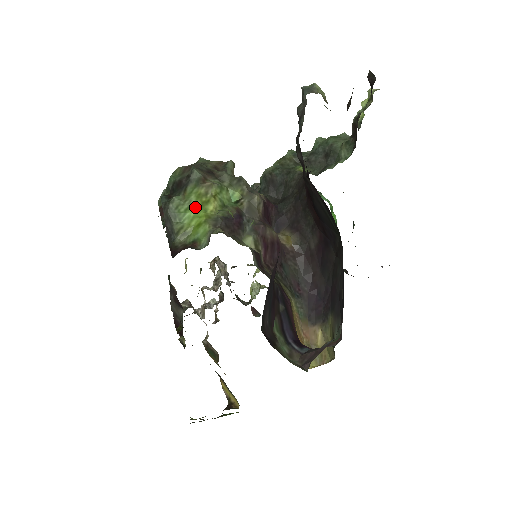
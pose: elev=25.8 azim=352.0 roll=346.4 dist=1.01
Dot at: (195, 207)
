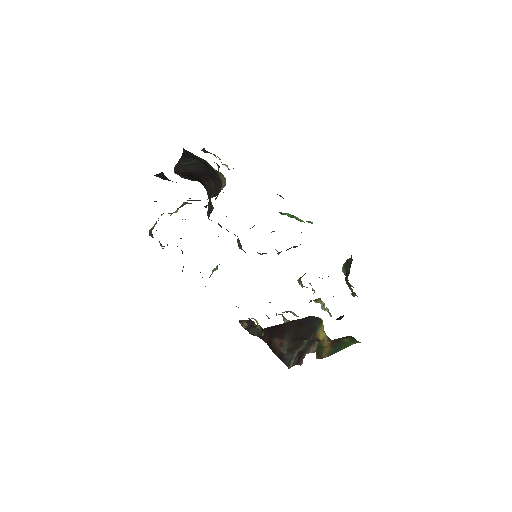
Dot at: occluded
